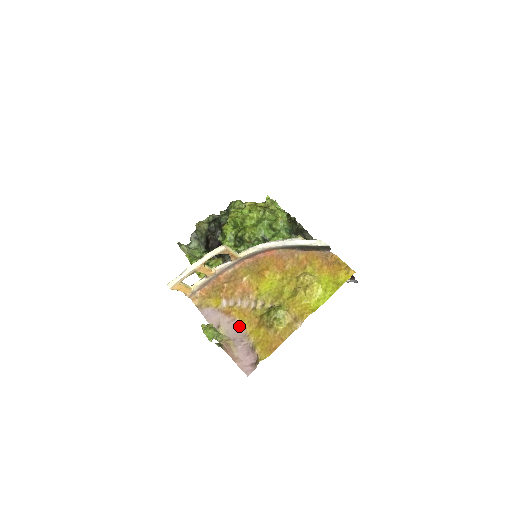
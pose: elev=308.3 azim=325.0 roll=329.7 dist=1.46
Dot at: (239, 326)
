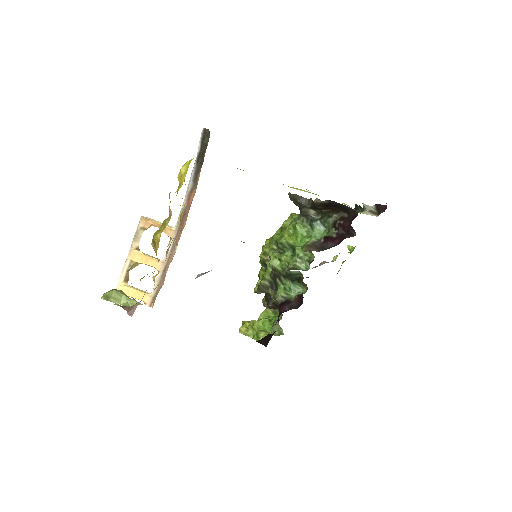
Dot at: occluded
